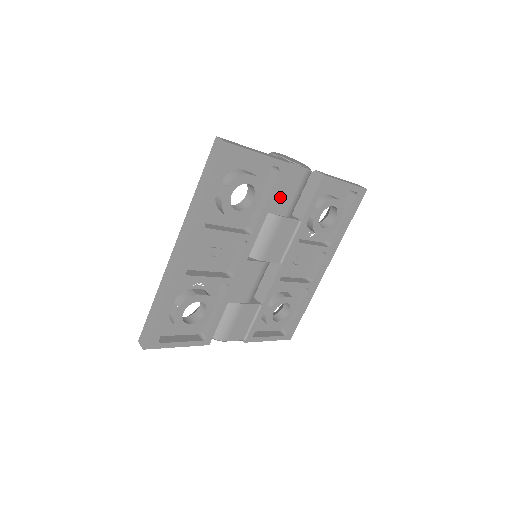
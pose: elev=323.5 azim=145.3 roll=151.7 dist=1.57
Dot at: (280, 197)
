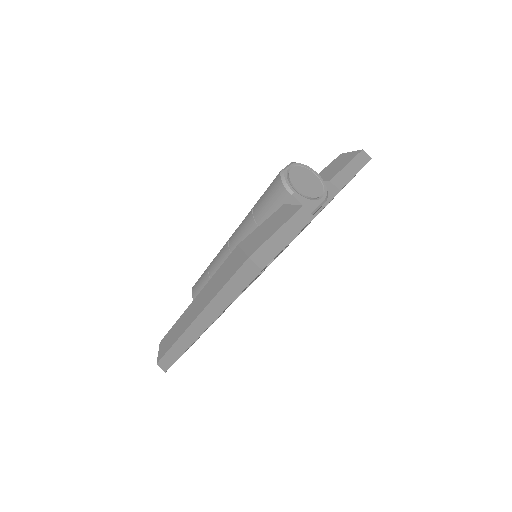
Dot at: occluded
